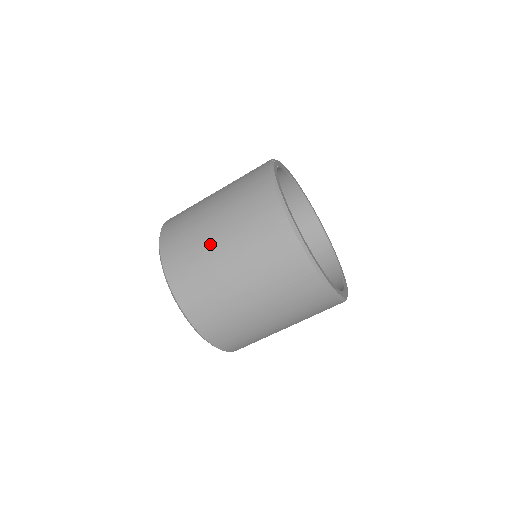
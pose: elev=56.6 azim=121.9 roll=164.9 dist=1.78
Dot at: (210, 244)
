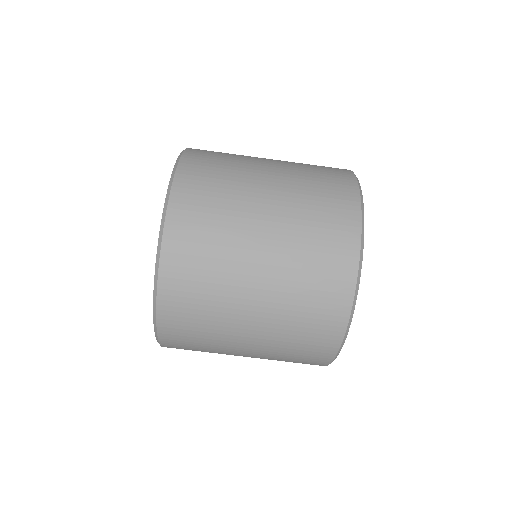
Dot at: (254, 176)
